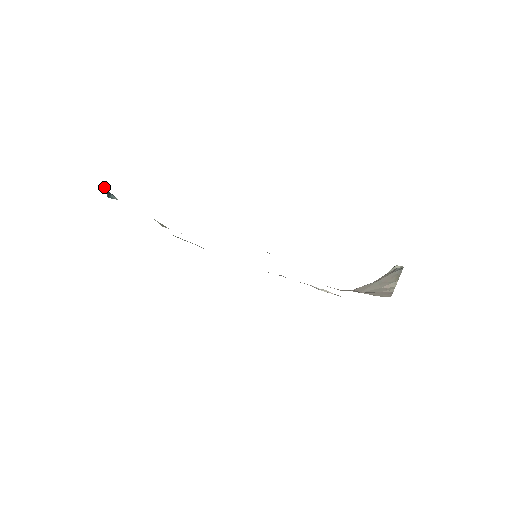
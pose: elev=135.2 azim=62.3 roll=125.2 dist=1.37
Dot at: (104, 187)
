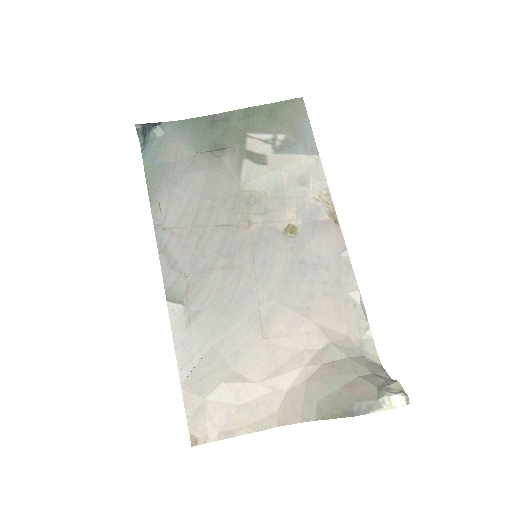
Dot at: (139, 128)
